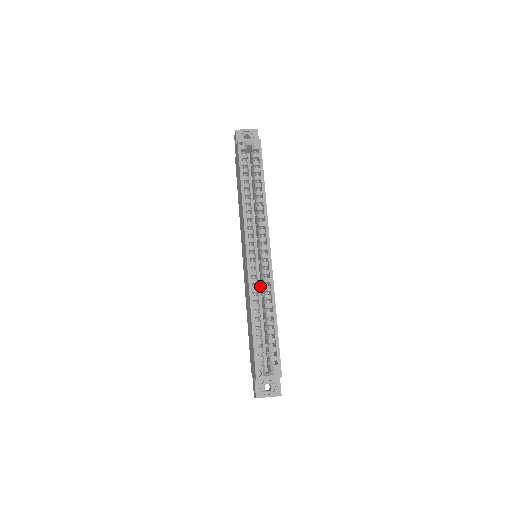
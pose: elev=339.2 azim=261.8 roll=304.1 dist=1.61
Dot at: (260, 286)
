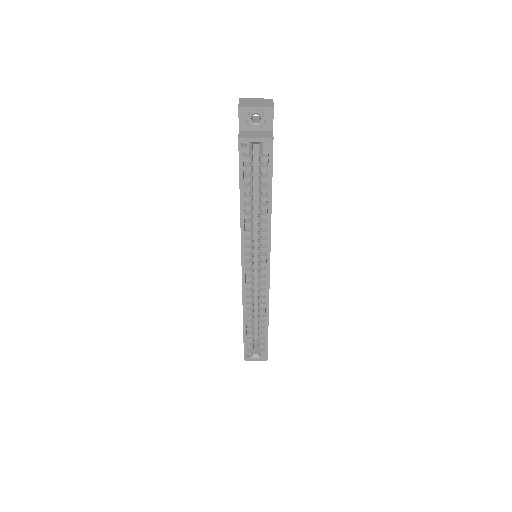
Dot at: occluded
